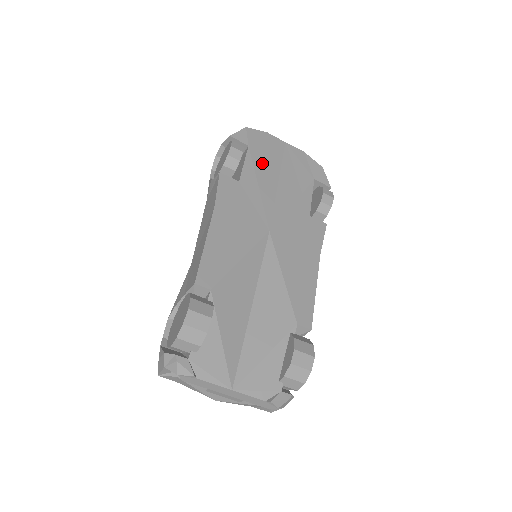
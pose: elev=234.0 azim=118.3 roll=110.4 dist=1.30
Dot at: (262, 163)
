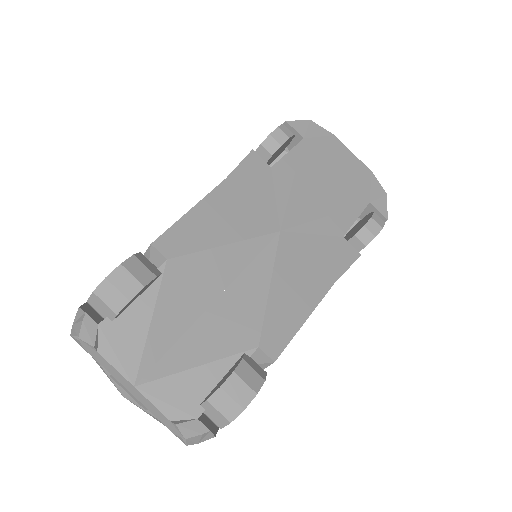
Dot at: (311, 161)
